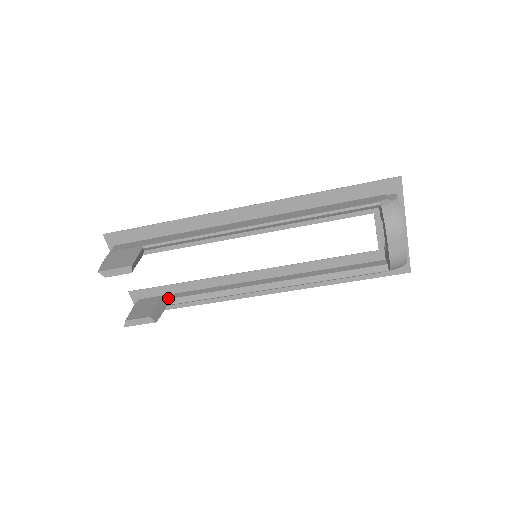
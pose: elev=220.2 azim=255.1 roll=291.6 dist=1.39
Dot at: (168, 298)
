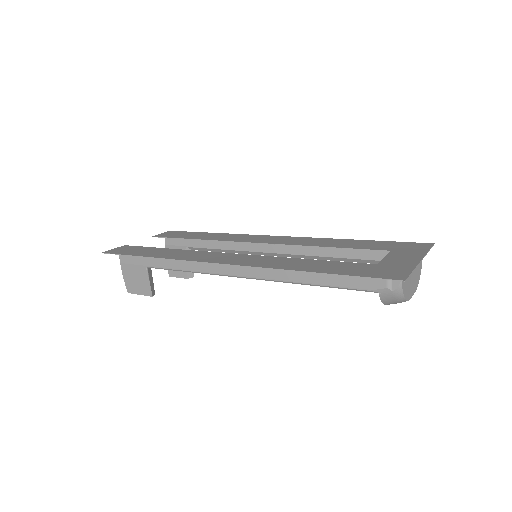
Dot at: (190, 247)
